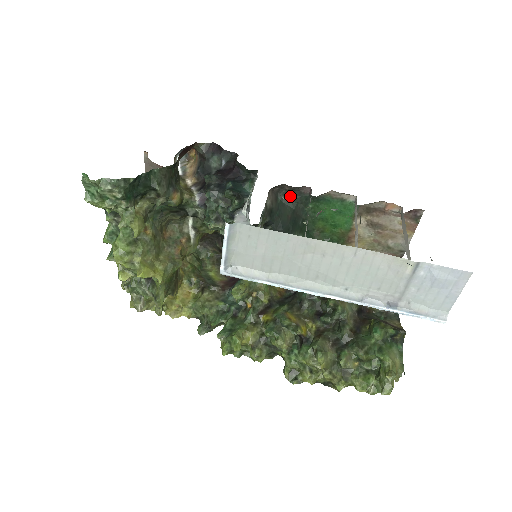
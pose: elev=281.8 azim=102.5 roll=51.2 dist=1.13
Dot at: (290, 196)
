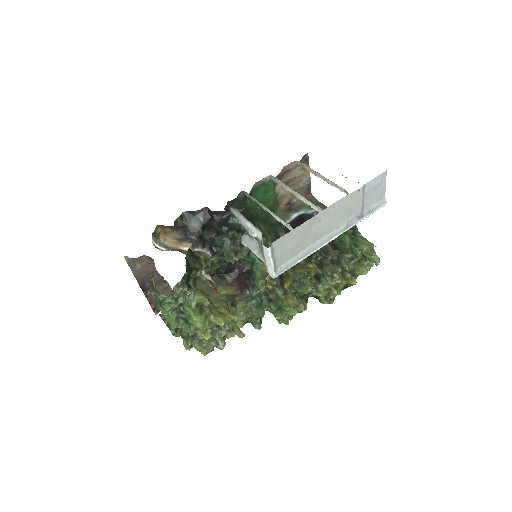
Dot at: (234, 206)
